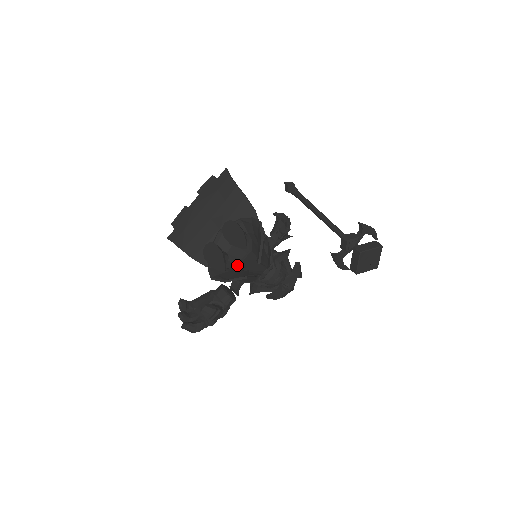
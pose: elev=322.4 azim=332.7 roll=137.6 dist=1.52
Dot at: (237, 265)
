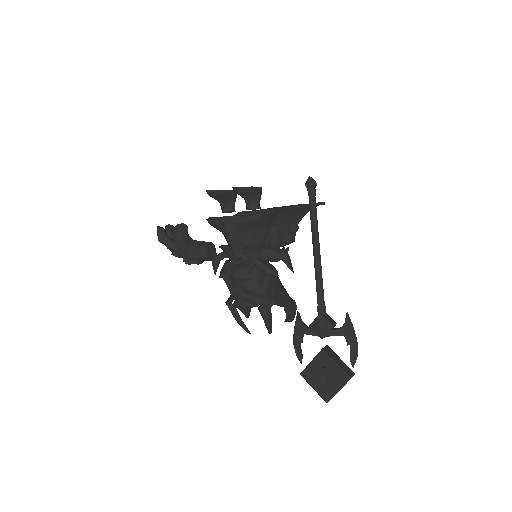
Dot at: (226, 217)
